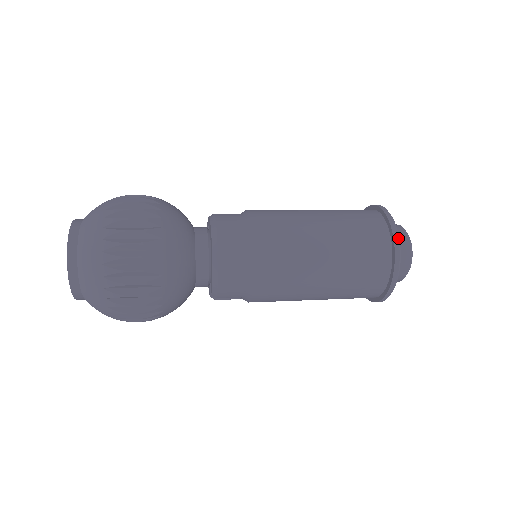
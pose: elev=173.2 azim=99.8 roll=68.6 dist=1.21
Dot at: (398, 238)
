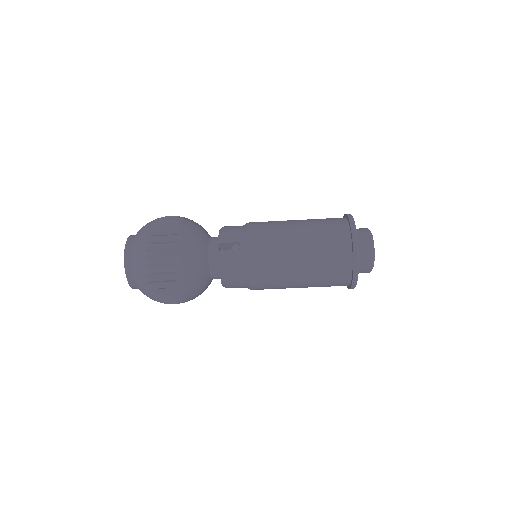
Dot at: occluded
